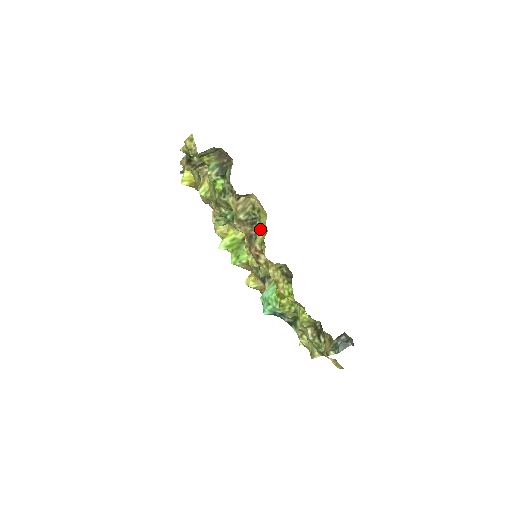
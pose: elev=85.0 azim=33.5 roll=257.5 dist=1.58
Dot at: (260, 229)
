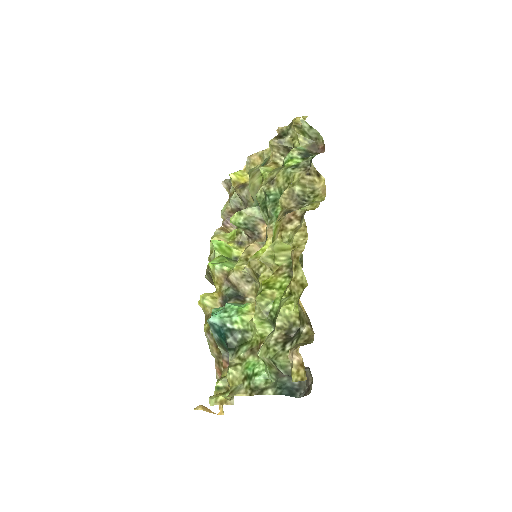
Dot at: (310, 204)
